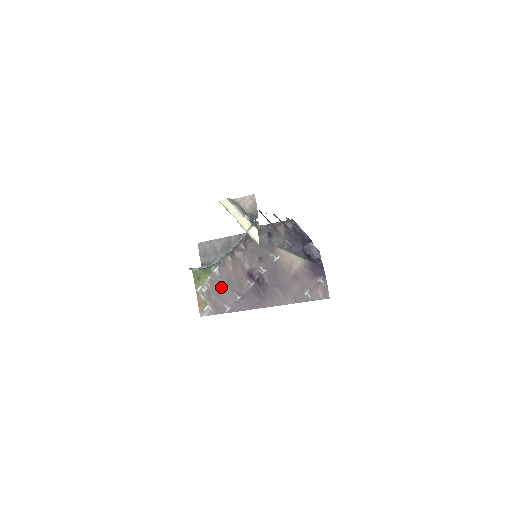
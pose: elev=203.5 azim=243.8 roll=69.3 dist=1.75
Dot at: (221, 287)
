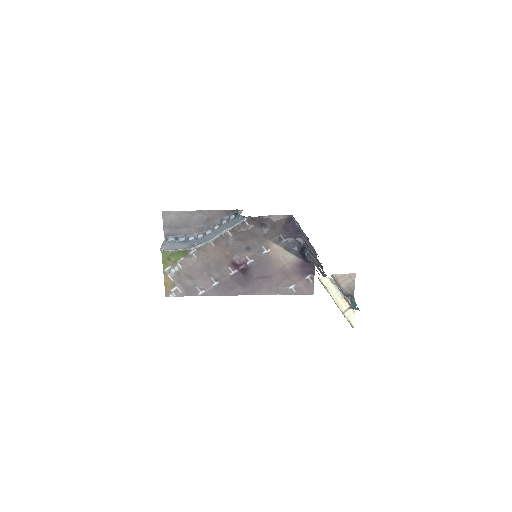
Dot at: (196, 270)
